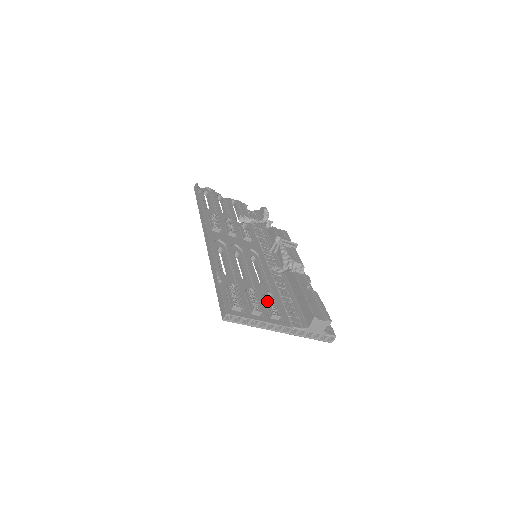
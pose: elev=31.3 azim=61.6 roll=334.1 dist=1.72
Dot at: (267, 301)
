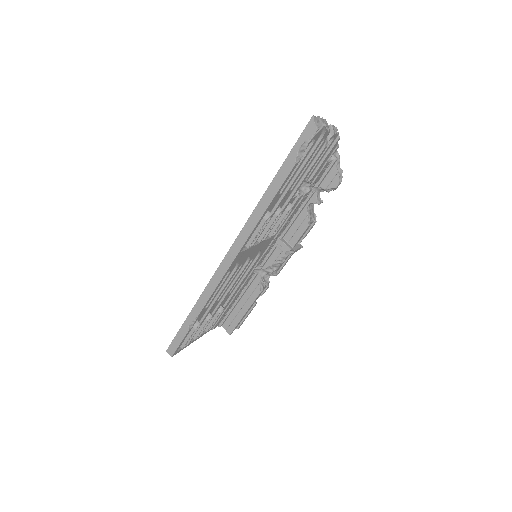
Dot at: (214, 320)
